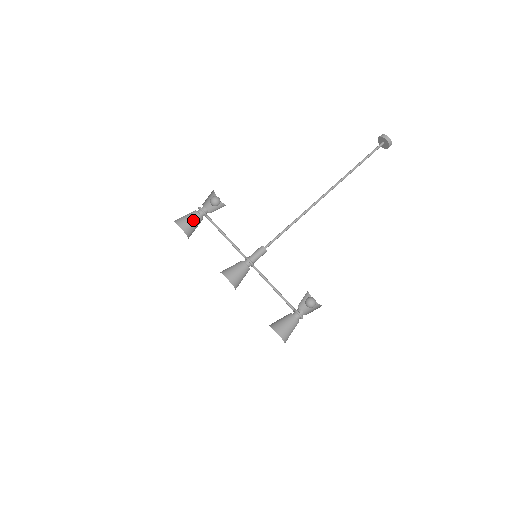
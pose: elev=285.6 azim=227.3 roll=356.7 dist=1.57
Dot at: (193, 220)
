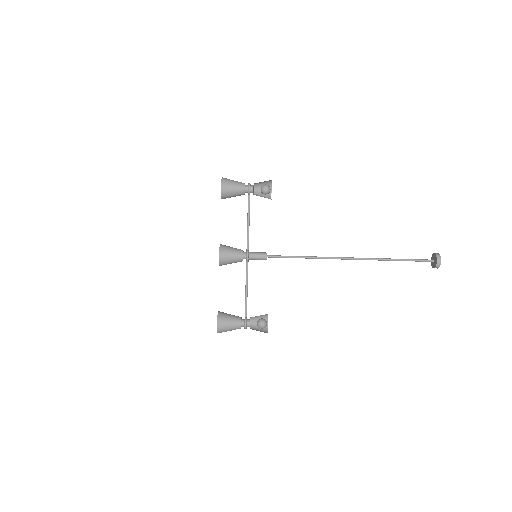
Dot at: (236, 190)
